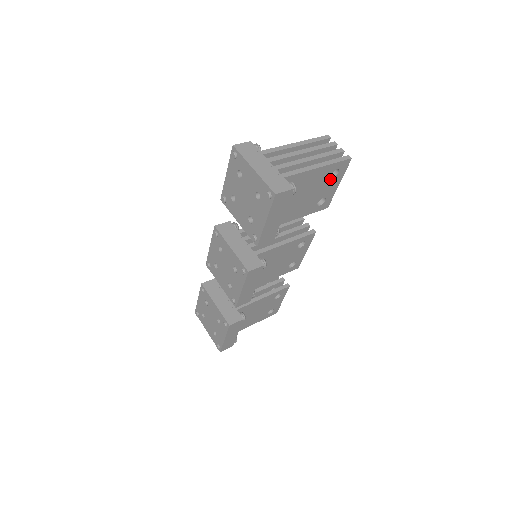
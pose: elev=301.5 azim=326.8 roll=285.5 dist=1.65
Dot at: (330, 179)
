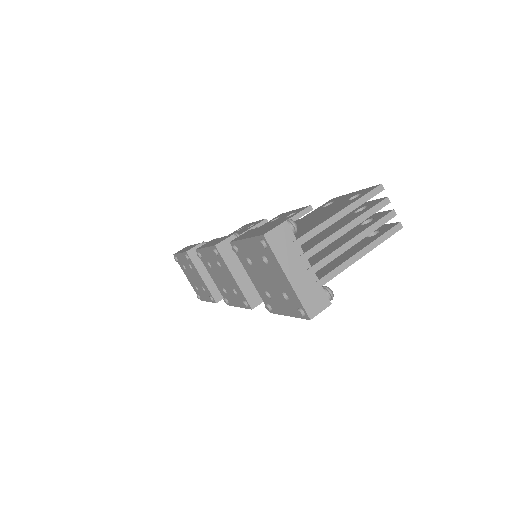
Dot at: occluded
